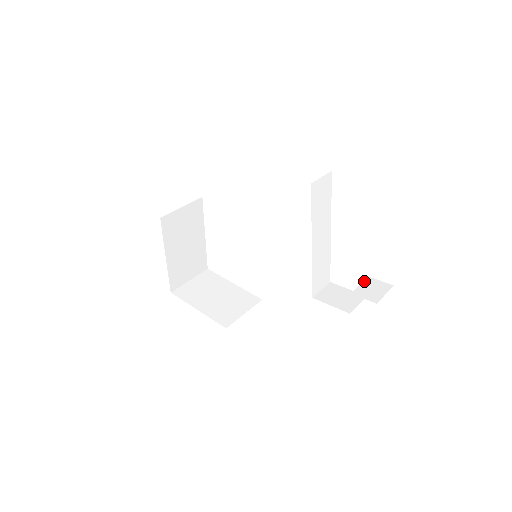
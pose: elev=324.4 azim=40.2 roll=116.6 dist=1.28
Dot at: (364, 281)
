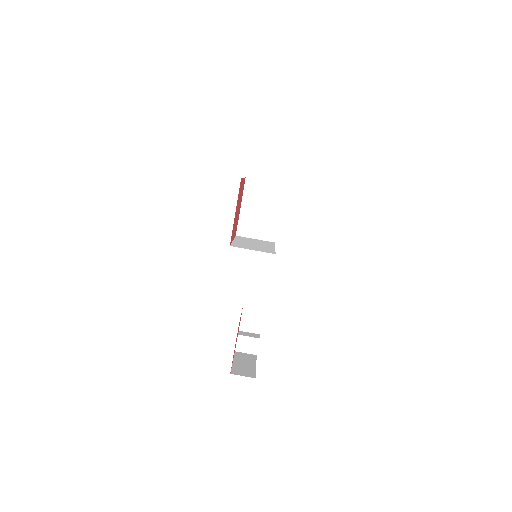
Dot at: (253, 338)
